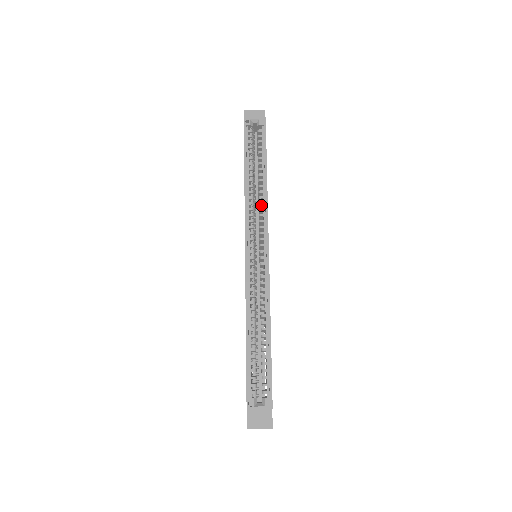
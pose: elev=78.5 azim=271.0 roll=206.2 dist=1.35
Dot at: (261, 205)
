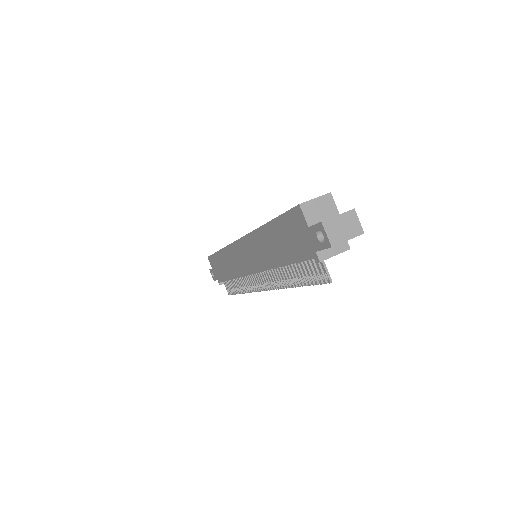
Dot at: occluded
